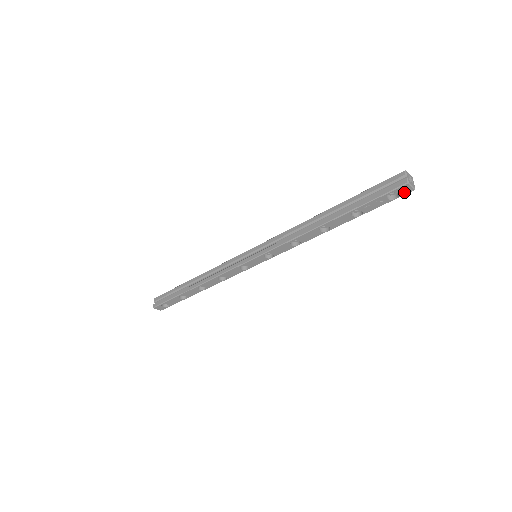
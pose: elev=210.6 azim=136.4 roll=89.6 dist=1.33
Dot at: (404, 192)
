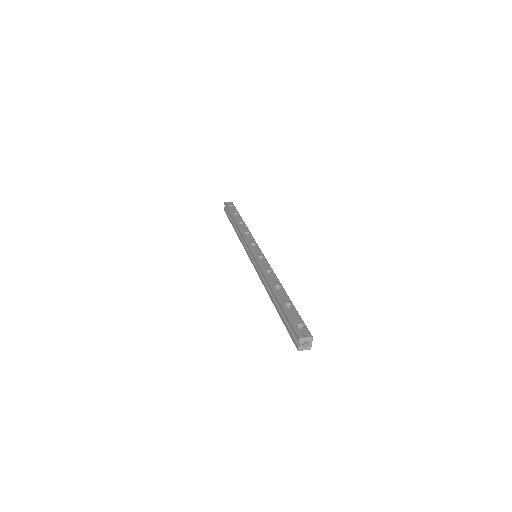
Dot at: (304, 344)
